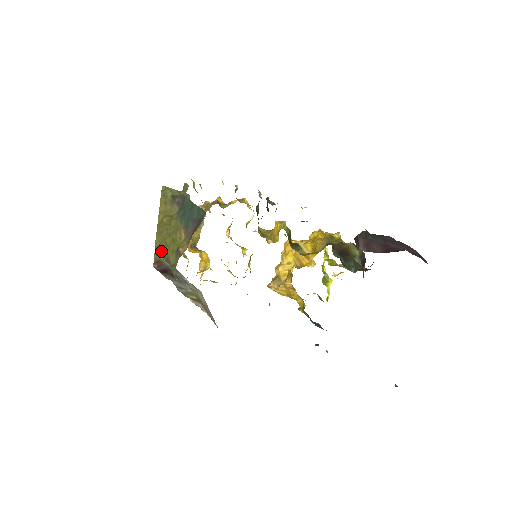
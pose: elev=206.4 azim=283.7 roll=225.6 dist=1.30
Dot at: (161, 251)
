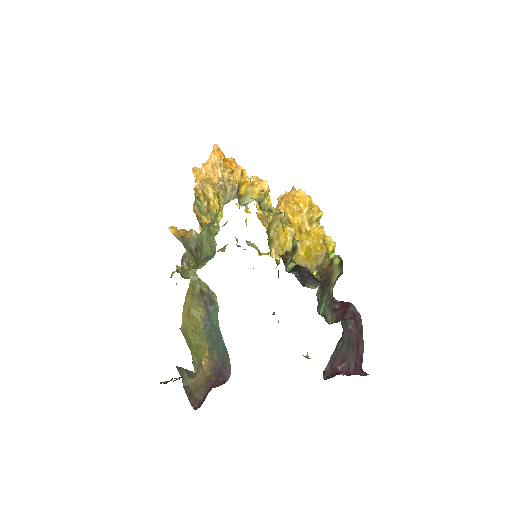
Dot at: occluded
